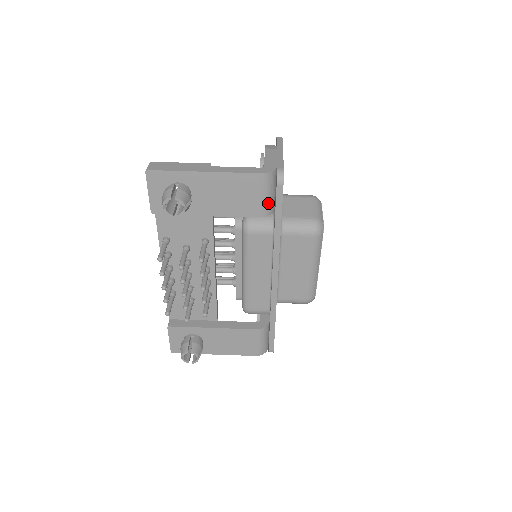
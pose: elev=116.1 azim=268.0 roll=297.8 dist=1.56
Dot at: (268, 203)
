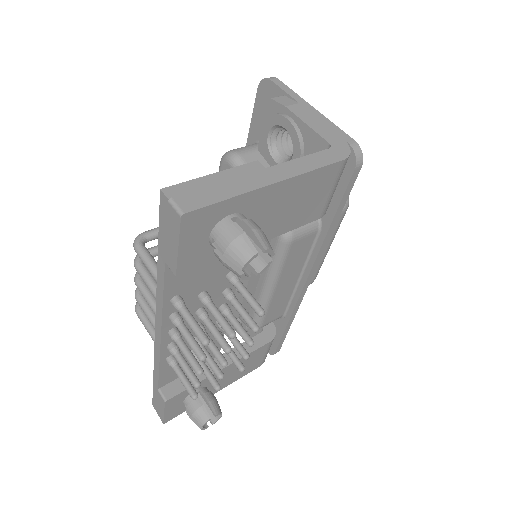
Dot at: (332, 196)
